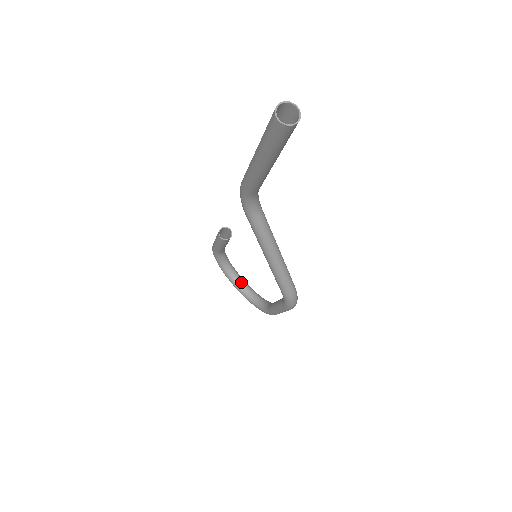
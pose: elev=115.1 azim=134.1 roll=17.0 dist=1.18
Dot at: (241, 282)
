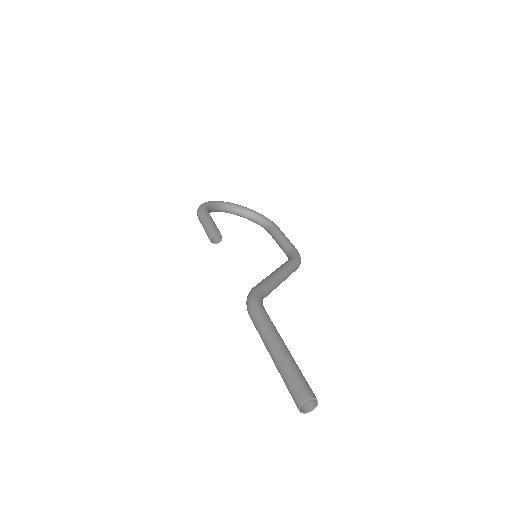
Dot at: (231, 209)
